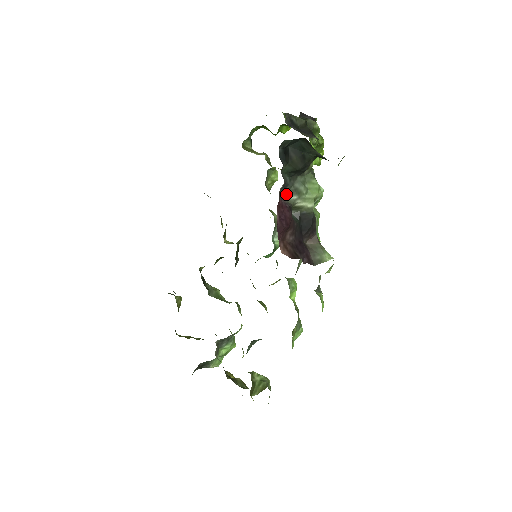
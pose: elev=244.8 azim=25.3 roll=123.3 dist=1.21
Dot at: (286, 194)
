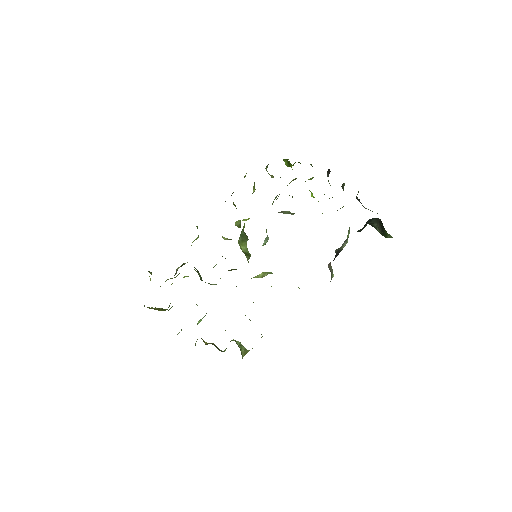
Dot at: (344, 242)
